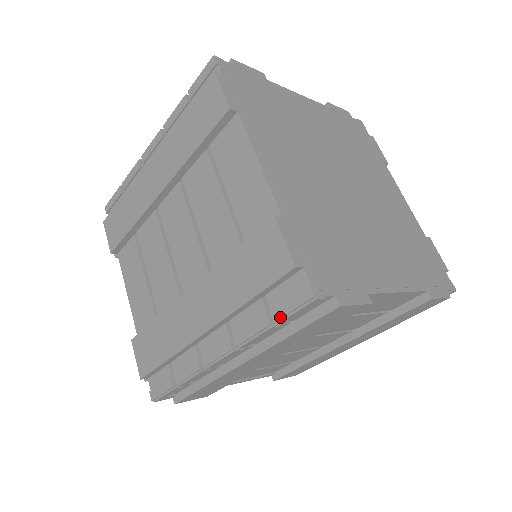
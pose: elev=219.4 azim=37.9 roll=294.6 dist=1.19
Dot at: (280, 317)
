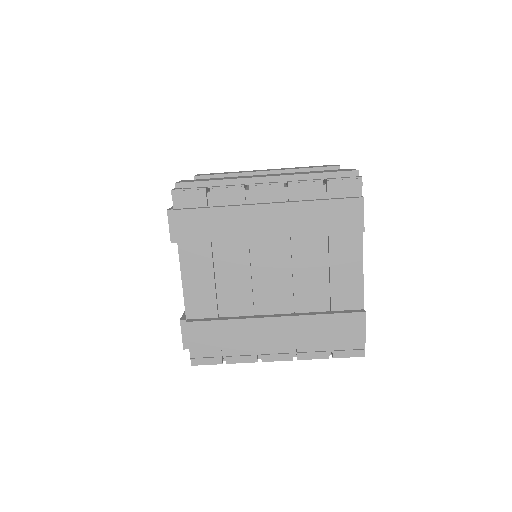
Dot at: (339, 357)
